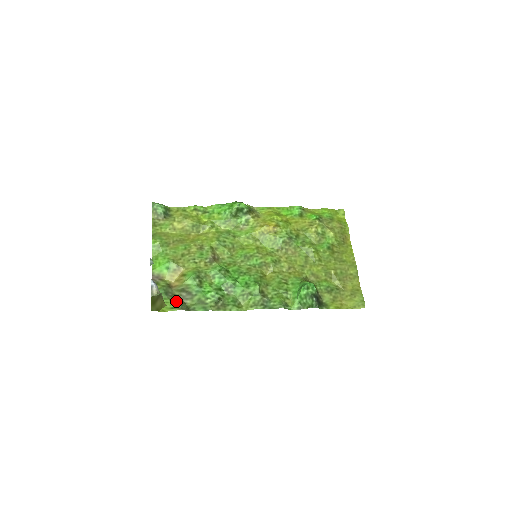
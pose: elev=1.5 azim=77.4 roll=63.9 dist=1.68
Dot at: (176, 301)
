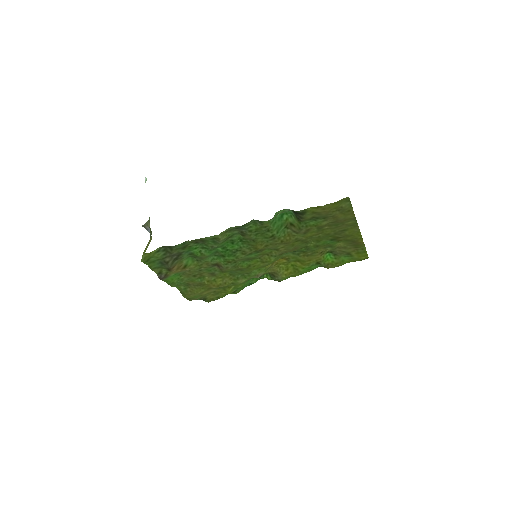
Dot at: (165, 254)
